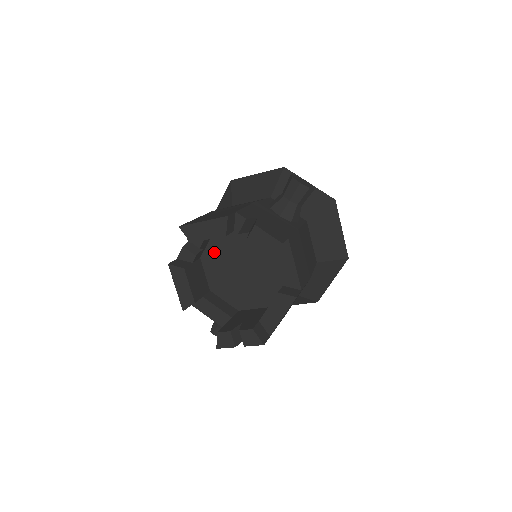
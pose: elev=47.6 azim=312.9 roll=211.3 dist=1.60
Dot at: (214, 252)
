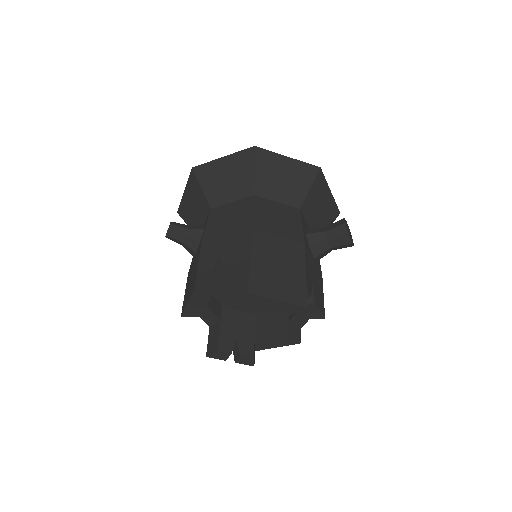
Dot at: occluded
